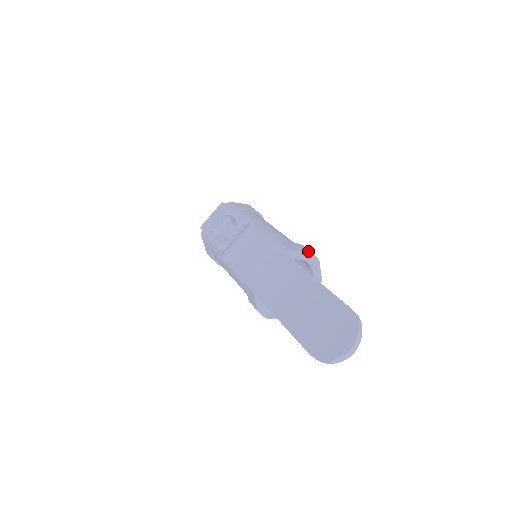
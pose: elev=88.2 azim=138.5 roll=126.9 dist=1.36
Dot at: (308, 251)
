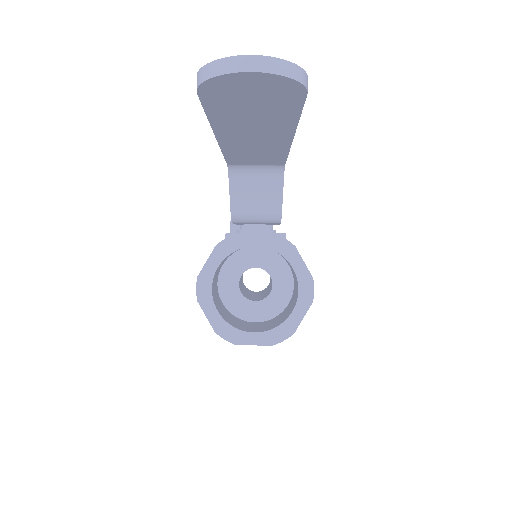
Dot at: occluded
